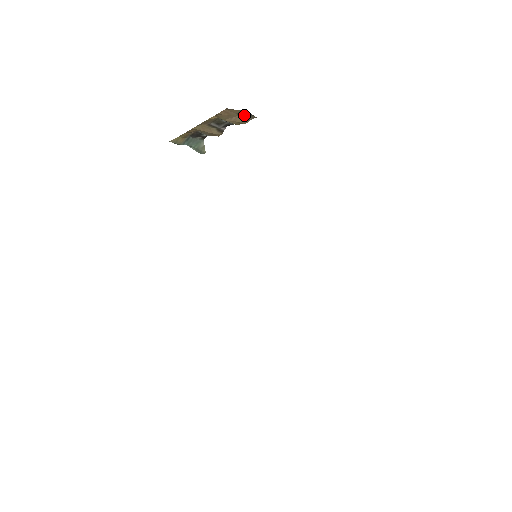
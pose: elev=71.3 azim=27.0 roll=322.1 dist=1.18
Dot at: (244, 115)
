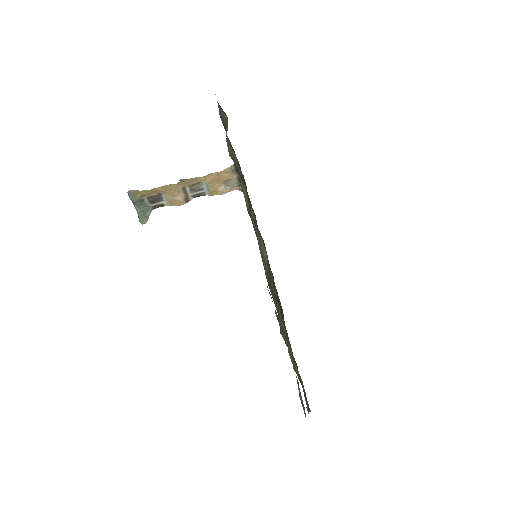
Dot at: (230, 184)
